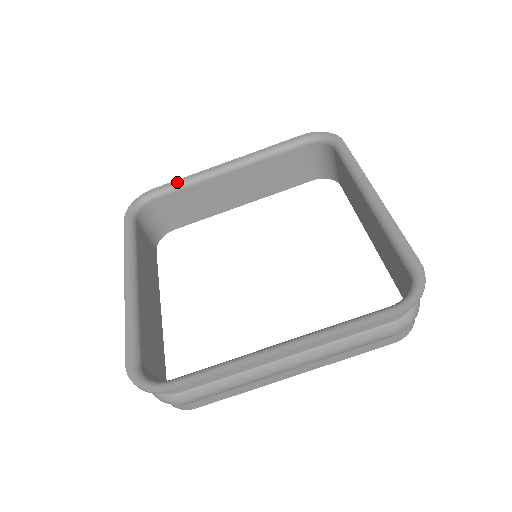
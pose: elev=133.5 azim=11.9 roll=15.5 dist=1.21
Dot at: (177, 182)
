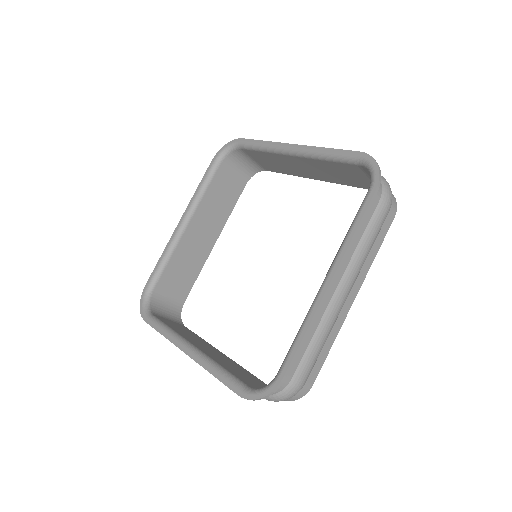
Dot at: (158, 265)
